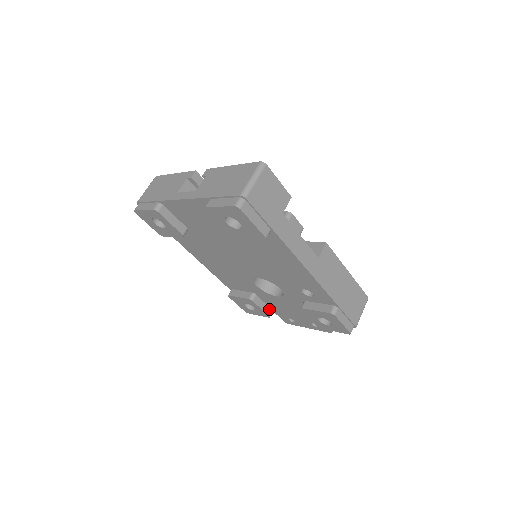
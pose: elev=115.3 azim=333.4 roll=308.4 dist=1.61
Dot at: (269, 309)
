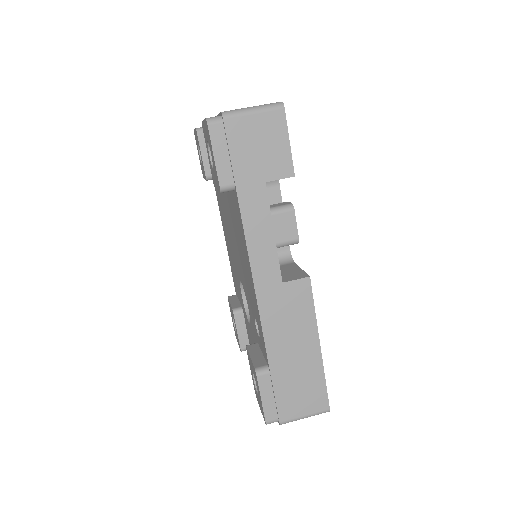
Dot at: (247, 342)
